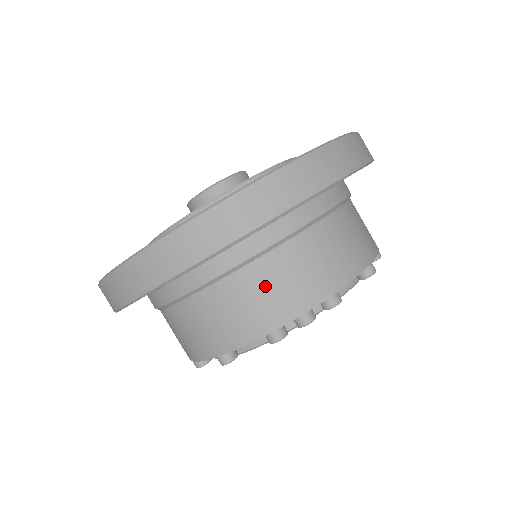
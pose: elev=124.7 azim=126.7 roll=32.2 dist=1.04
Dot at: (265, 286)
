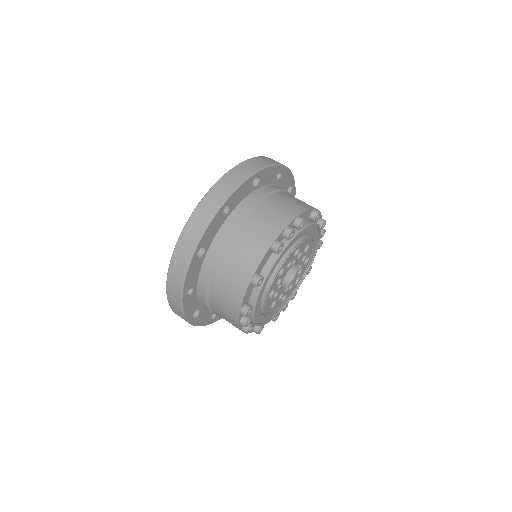
Dot at: (259, 223)
